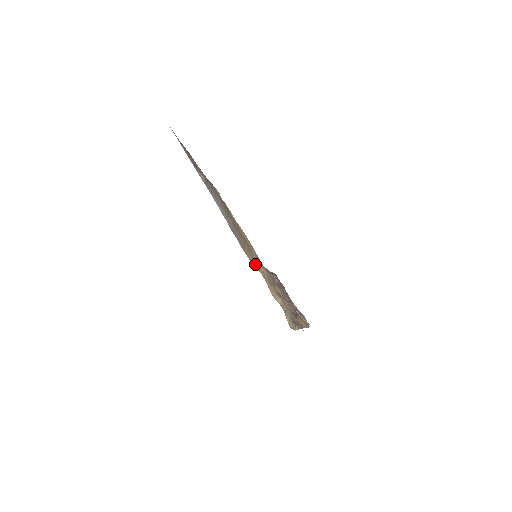
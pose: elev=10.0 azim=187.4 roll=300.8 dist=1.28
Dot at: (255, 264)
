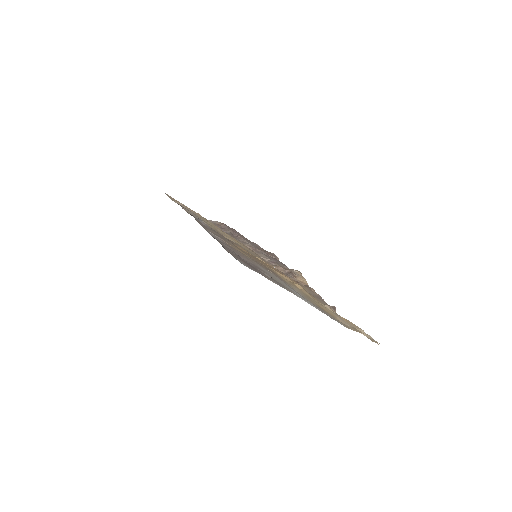
Dot at: (339, 319)
